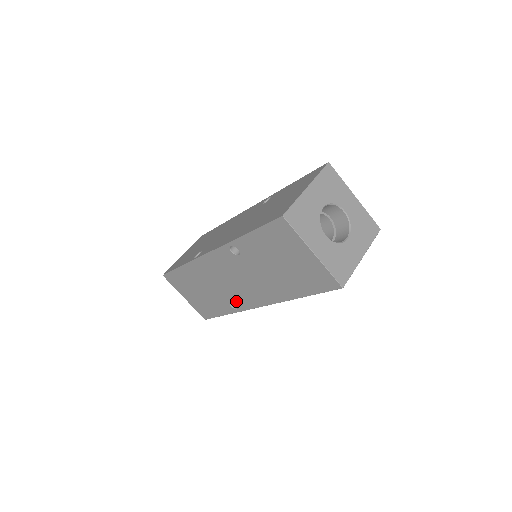
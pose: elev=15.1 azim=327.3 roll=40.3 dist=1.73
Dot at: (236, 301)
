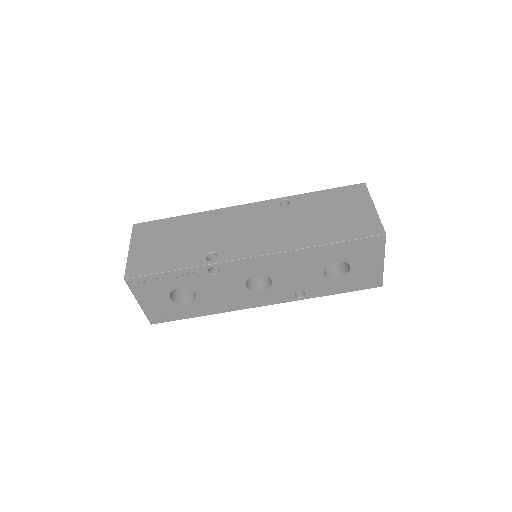
Dot at: (223, 251)
